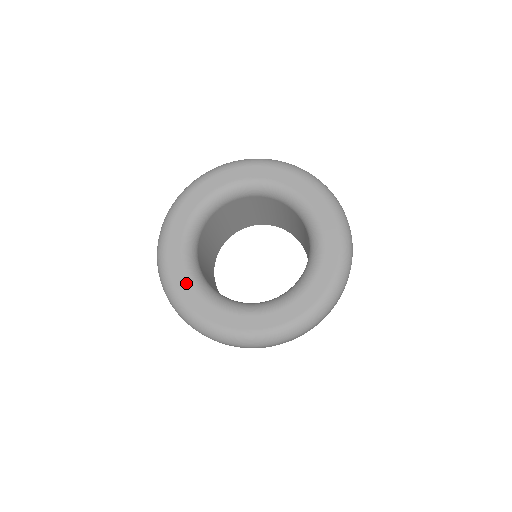
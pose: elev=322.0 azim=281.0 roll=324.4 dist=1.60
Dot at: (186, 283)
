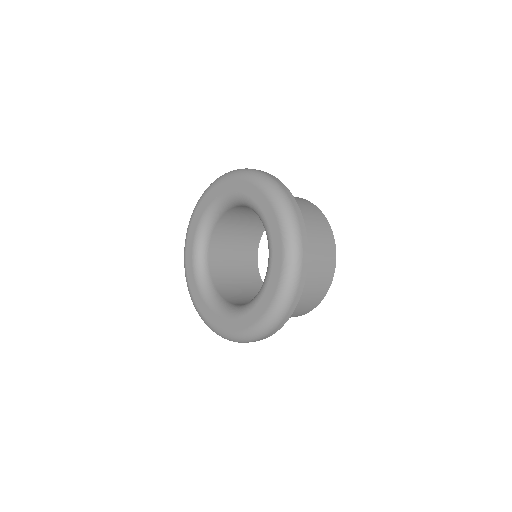
Dot at: (198, 294)
